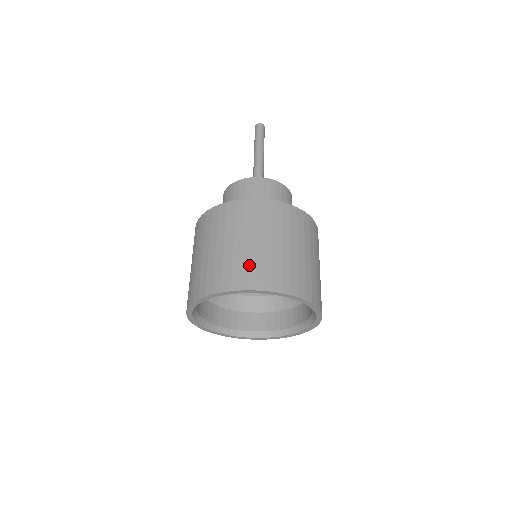
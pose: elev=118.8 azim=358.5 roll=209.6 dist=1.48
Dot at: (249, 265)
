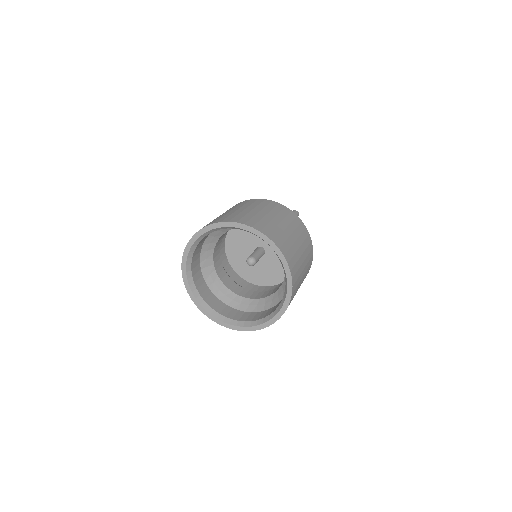
Dot at: (258, 219)
